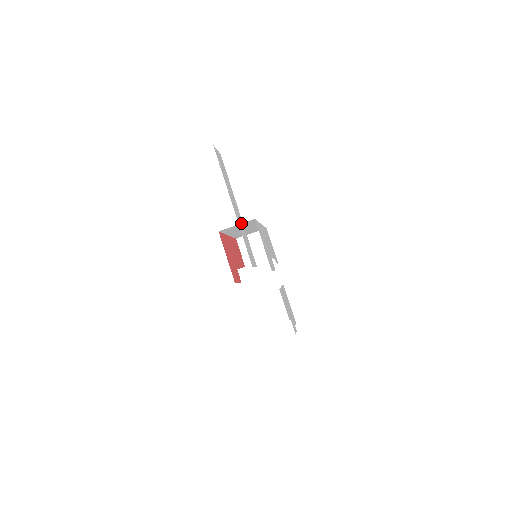
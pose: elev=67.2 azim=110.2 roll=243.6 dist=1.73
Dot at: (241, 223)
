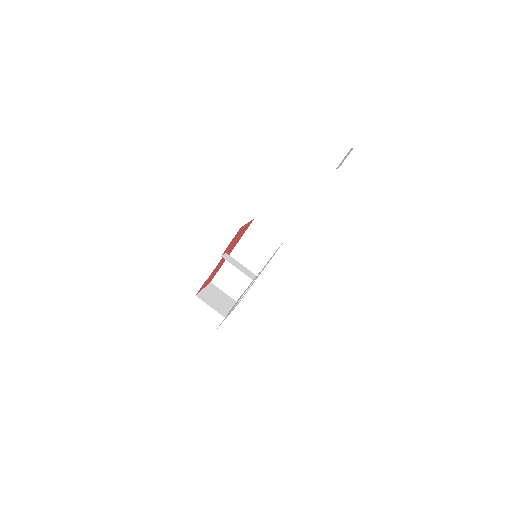
Dot at: occluded
